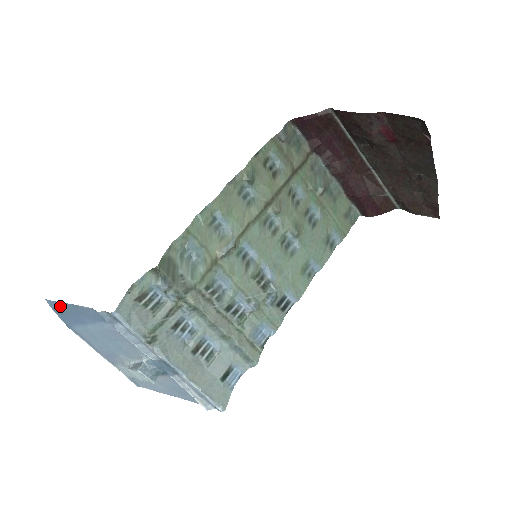
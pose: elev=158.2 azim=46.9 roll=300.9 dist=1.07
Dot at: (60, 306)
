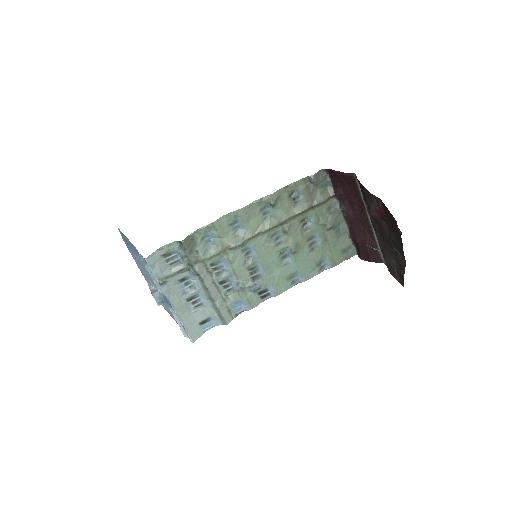
Dot at: (124, 236)
